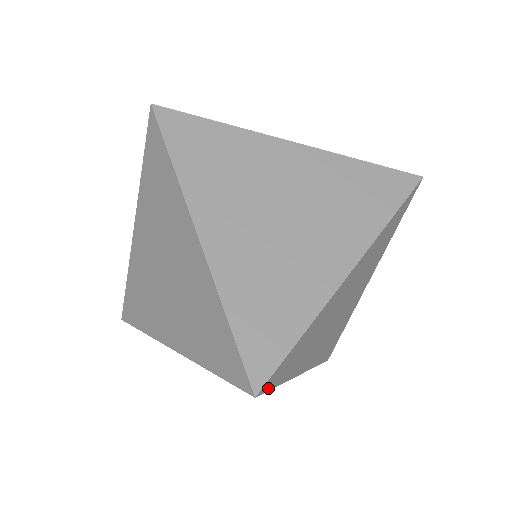
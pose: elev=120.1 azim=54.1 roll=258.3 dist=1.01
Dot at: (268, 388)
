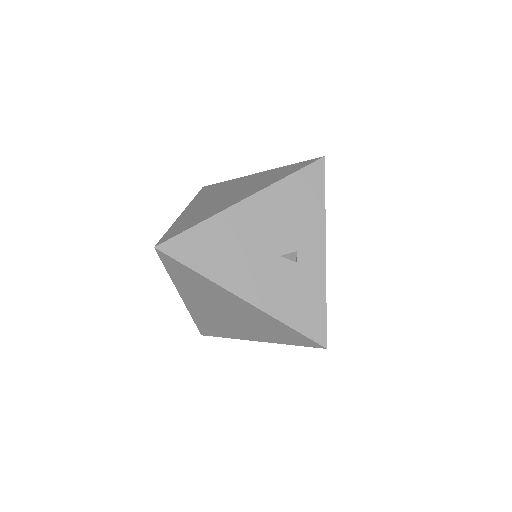
Dot at: occluded
